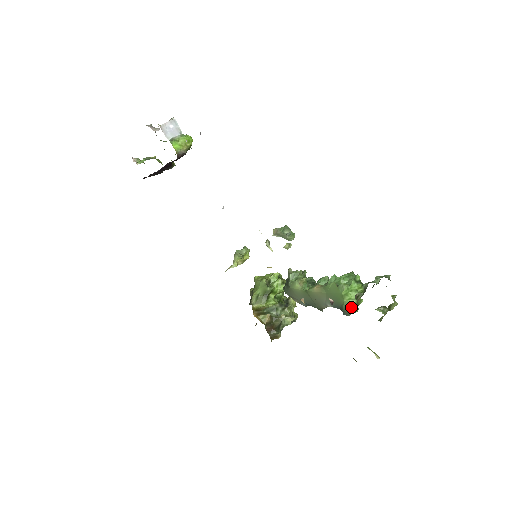
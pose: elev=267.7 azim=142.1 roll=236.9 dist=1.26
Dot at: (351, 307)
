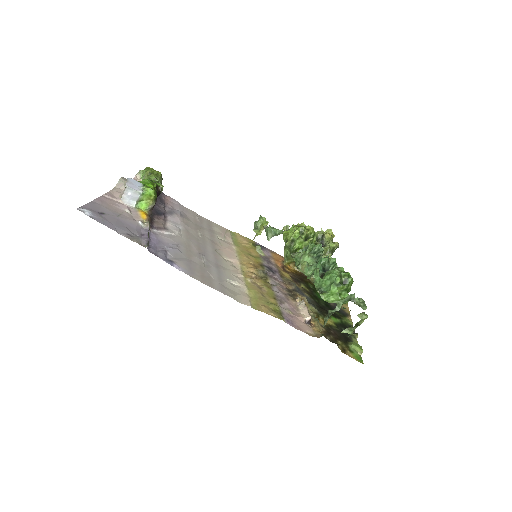
Dot at: occluded
